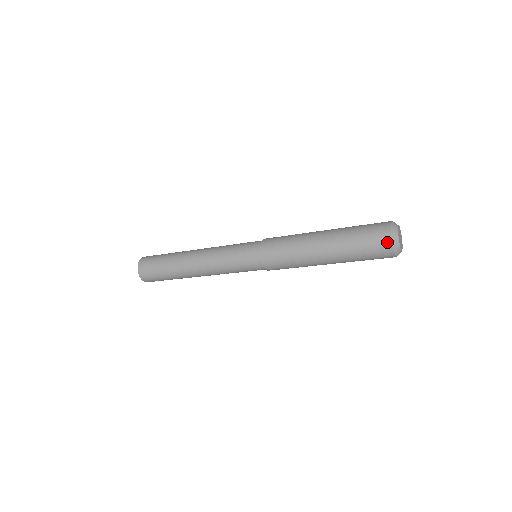
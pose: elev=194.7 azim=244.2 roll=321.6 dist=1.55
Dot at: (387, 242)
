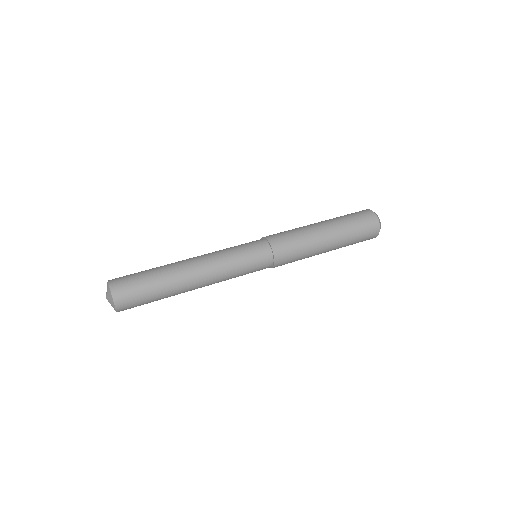
Dot at: (376, 234)
